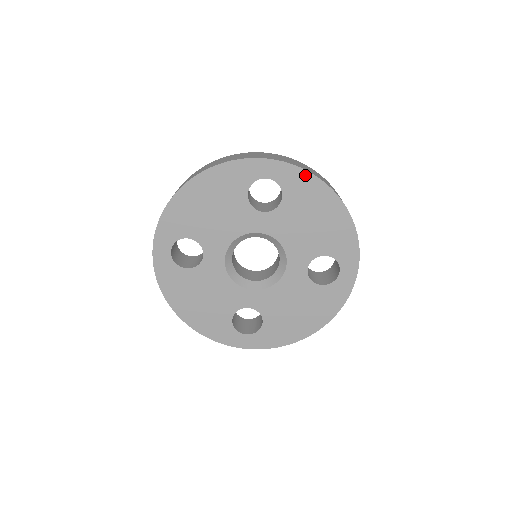
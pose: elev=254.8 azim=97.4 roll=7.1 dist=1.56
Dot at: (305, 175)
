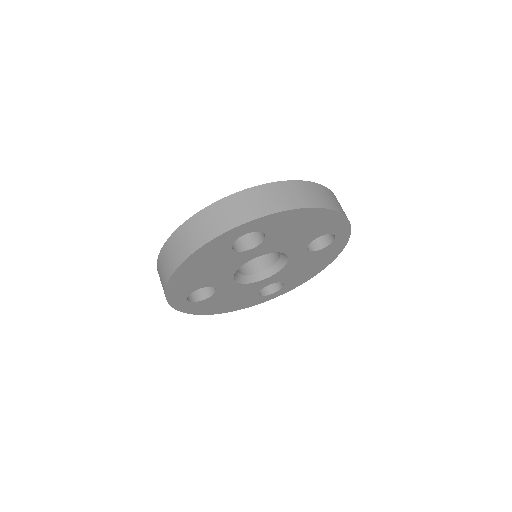
Dot at: (279, 215)
